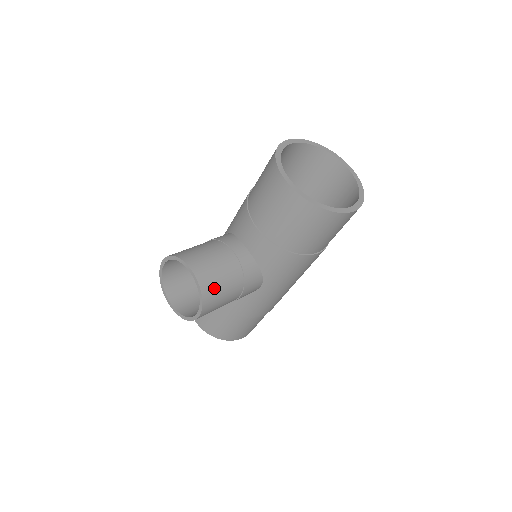
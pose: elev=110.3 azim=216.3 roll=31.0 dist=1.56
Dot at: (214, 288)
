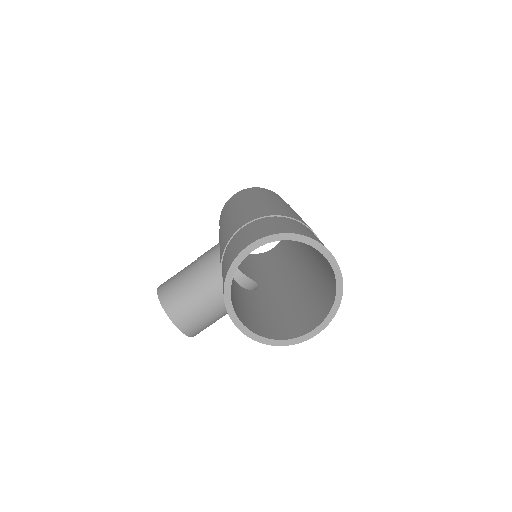
Dot at: (200, 328)
